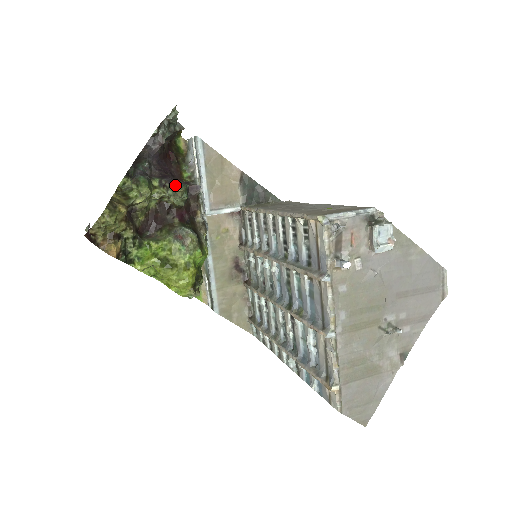
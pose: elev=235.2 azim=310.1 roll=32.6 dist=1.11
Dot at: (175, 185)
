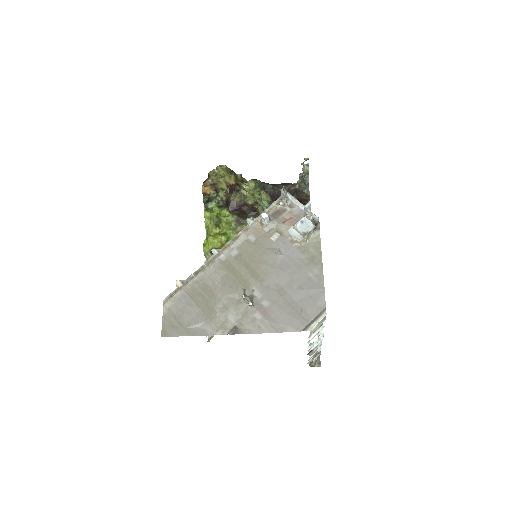
Dot at: (267, 193)
